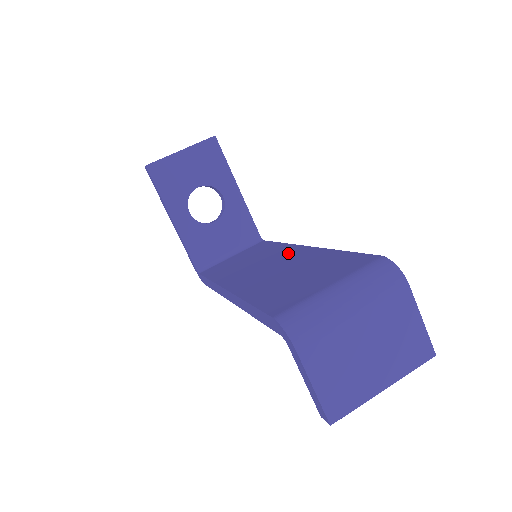
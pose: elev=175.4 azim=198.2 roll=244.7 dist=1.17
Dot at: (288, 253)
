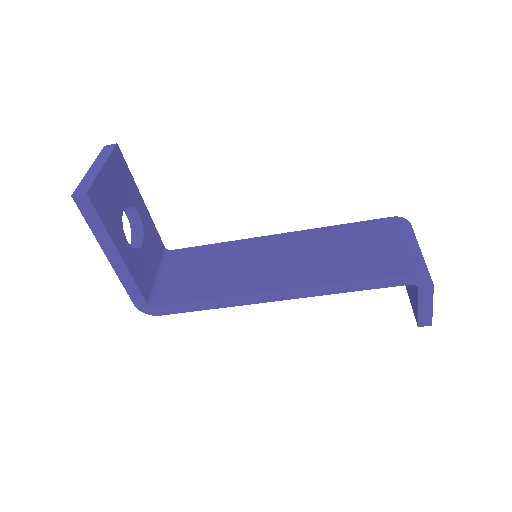
Dot at: (271, 245)
